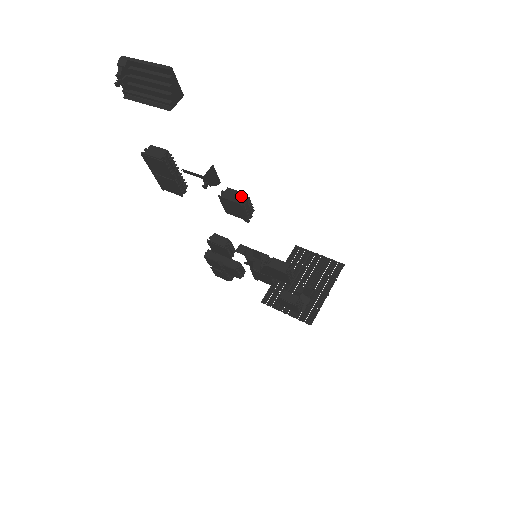
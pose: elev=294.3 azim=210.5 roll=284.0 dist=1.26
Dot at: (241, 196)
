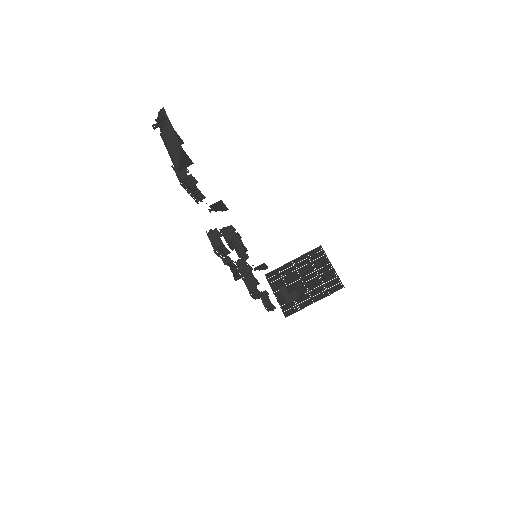
Dot at: (219, 243)
